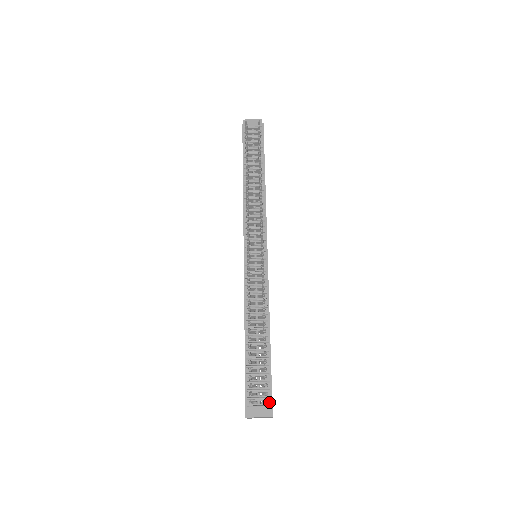
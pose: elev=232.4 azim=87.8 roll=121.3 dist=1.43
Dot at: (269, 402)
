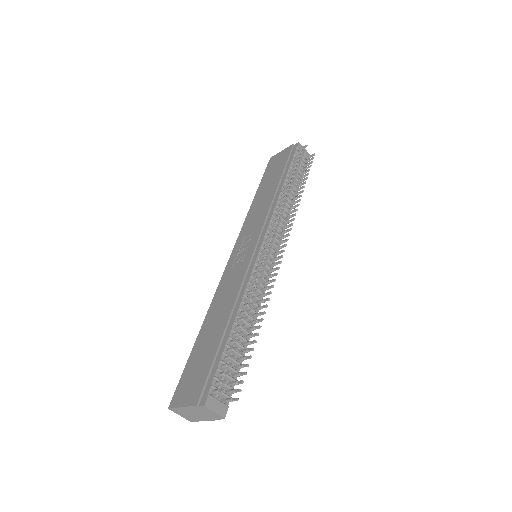
Dot at: (228, 402)
